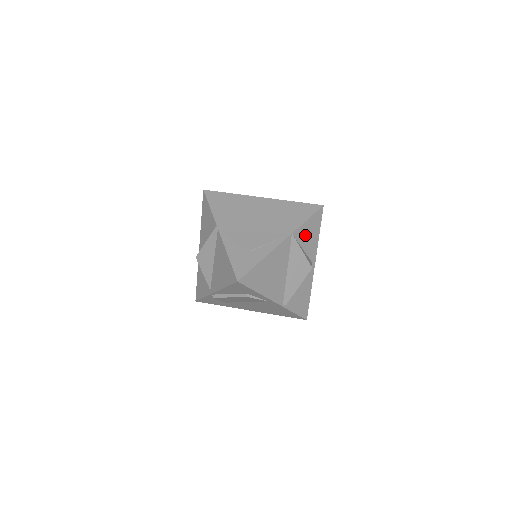
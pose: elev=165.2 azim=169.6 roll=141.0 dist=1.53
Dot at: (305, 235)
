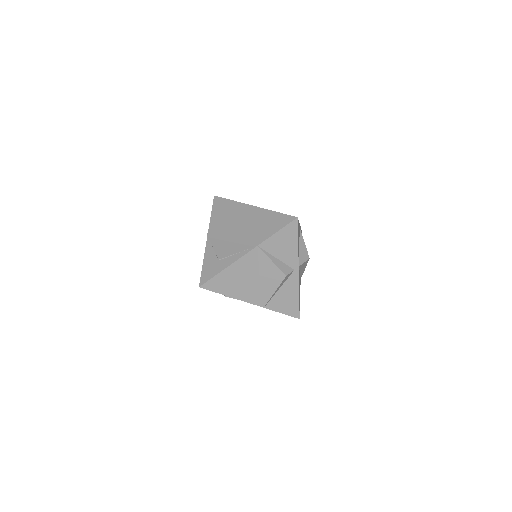
Dot at: (277, 246)
